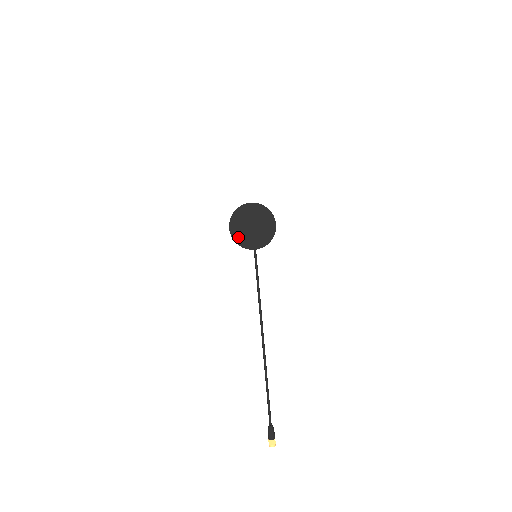
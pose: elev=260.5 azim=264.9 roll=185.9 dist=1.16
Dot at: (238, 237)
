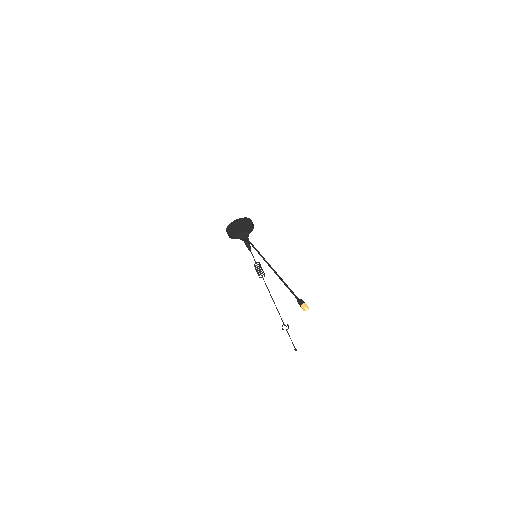
Dot at: (233, 232)
